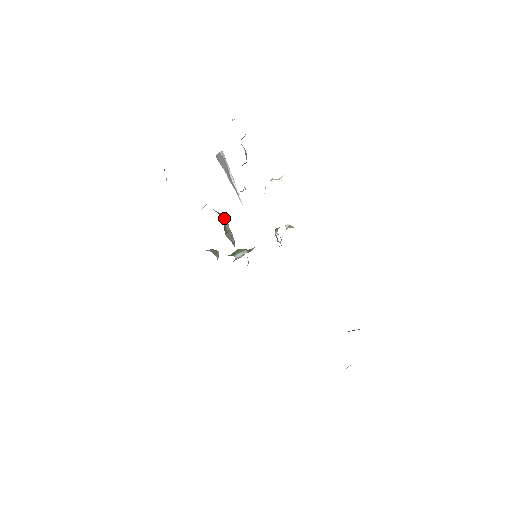
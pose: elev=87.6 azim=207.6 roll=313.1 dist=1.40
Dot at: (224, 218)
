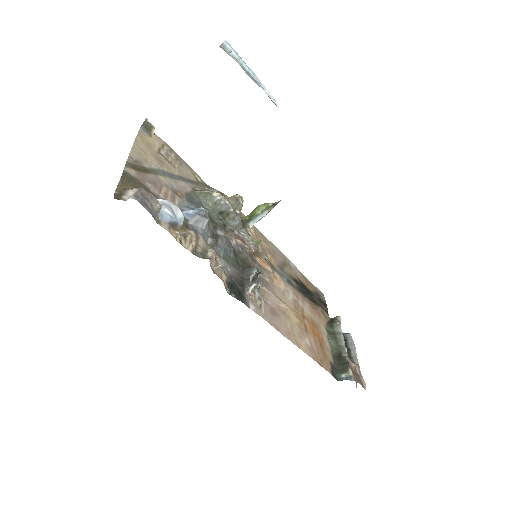
Dot at: (219, 201)
